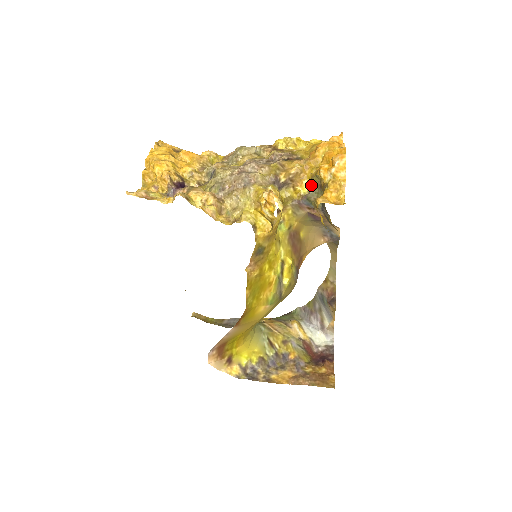
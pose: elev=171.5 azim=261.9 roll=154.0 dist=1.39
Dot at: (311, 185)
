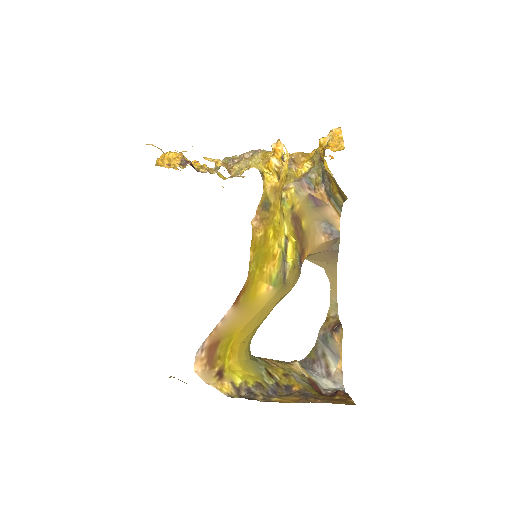
Dot at: (311, 166)
